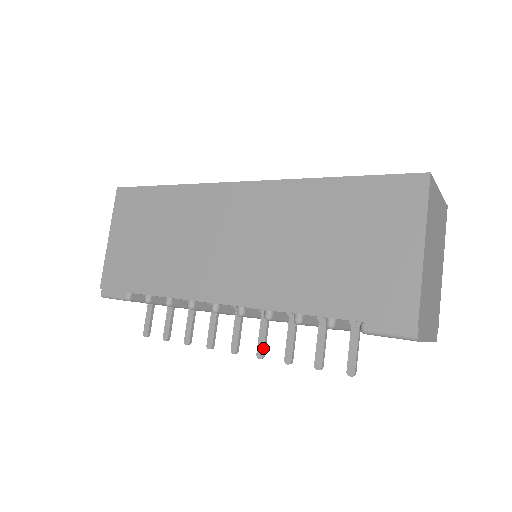
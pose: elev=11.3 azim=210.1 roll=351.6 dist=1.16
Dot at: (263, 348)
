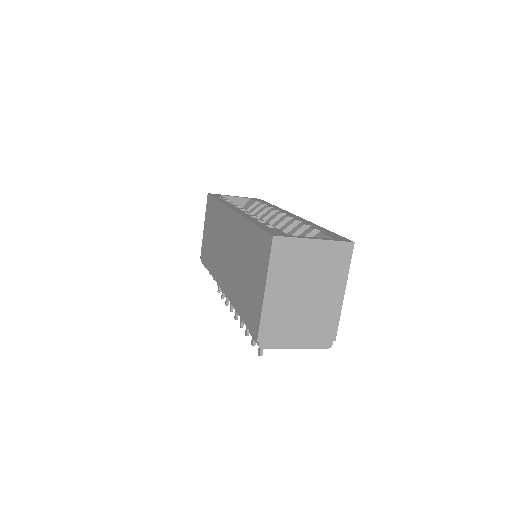
Dot at: (241, 321)
